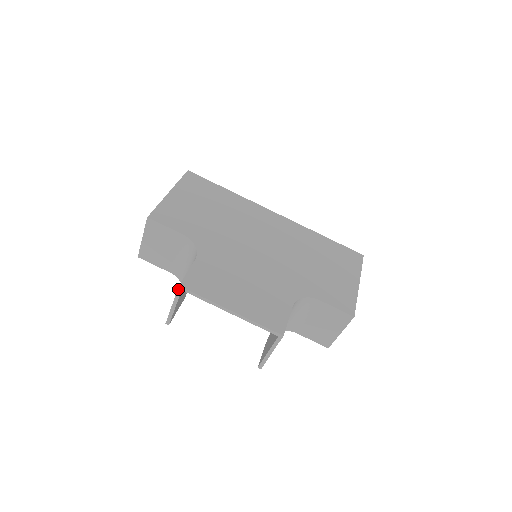
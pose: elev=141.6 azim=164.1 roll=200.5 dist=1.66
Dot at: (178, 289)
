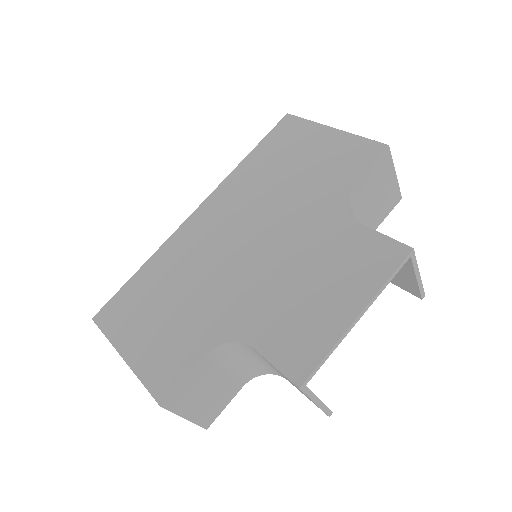
Dot at: (302, 391)
